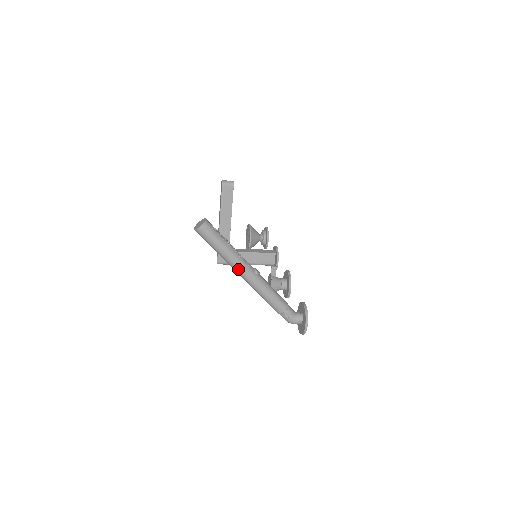
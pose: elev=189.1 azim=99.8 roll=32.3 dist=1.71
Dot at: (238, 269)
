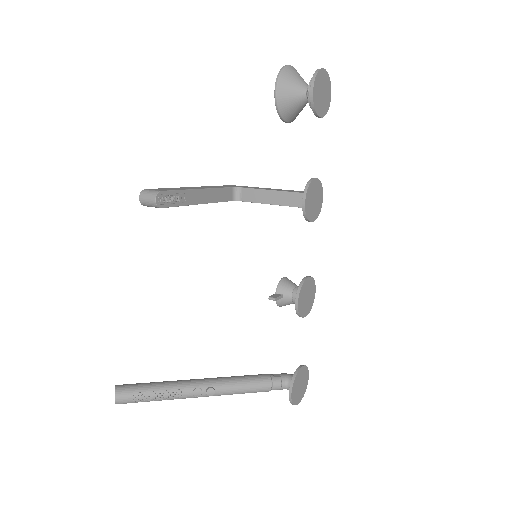
Dot at: occluded
